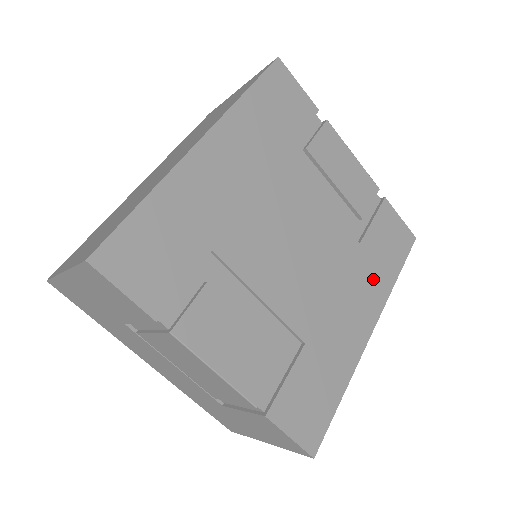
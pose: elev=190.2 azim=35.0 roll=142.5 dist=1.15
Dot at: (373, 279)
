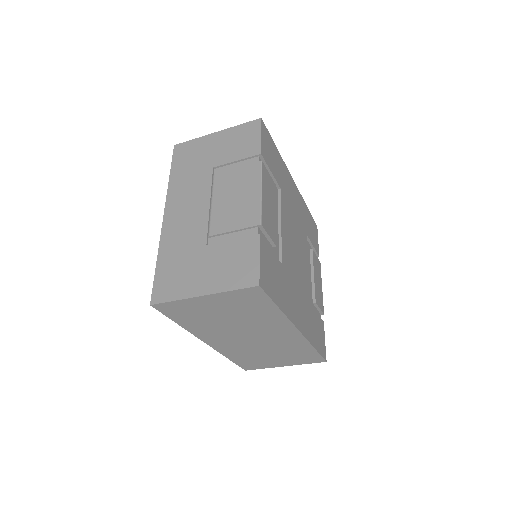
Dot at: (308, 322)
